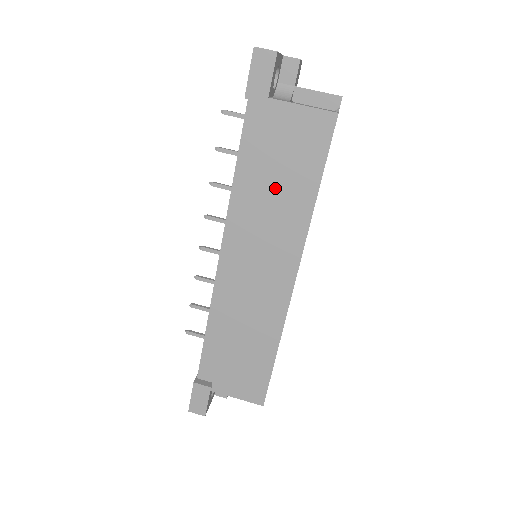
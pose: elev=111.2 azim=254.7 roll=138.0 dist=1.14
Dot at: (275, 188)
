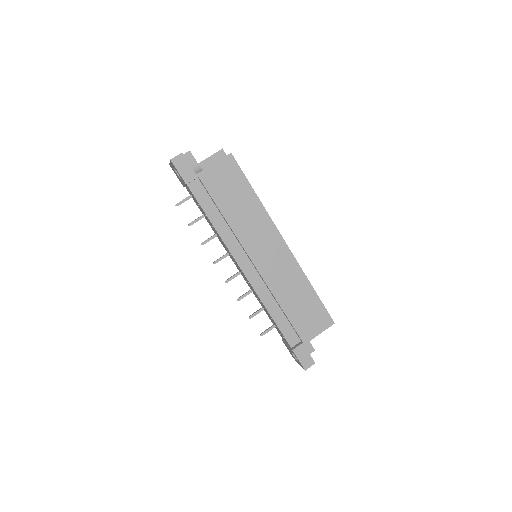
Dot at: (236, 210)
